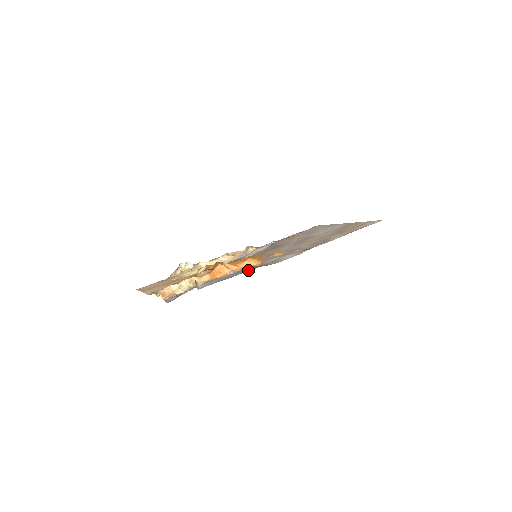
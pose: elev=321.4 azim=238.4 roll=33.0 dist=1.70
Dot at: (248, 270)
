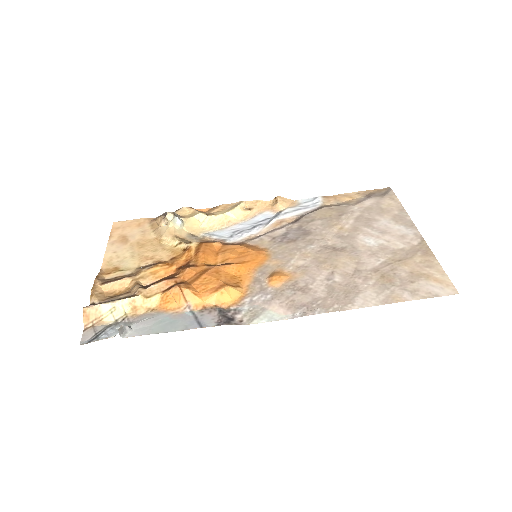
Dot at: (203, 323)
